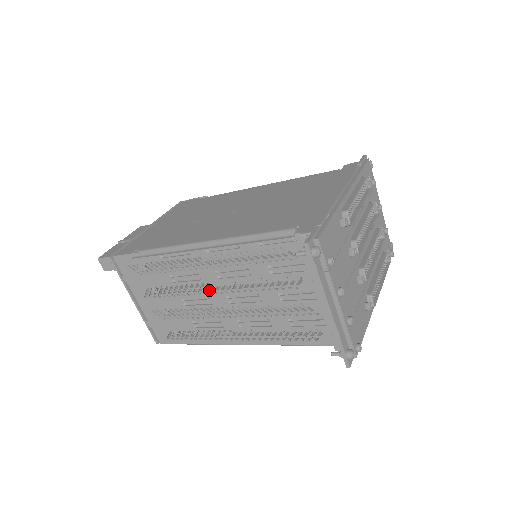
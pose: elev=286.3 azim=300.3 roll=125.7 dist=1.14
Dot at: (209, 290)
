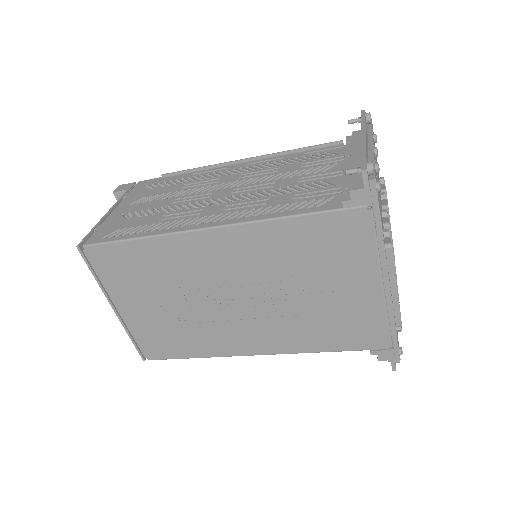
Dot at: (218, 188)
